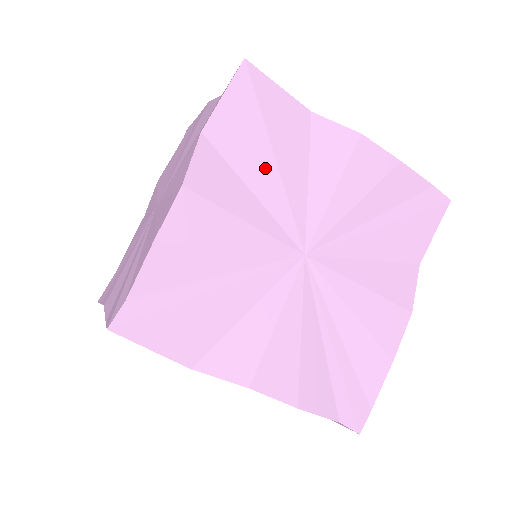
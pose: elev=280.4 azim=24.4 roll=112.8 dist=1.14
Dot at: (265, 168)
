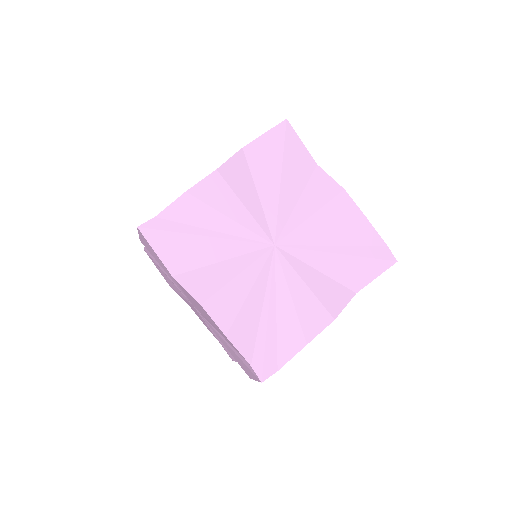
Dot at: (272, 183)
